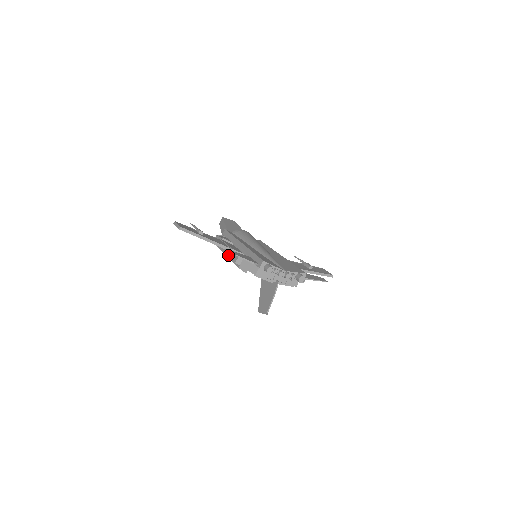
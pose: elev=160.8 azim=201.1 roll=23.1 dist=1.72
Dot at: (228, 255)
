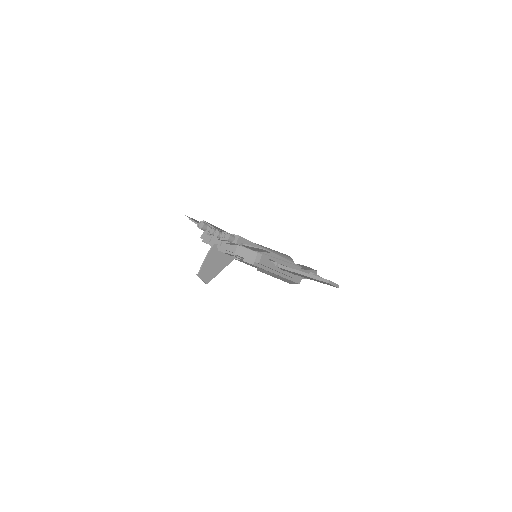
Dot at: occluded
